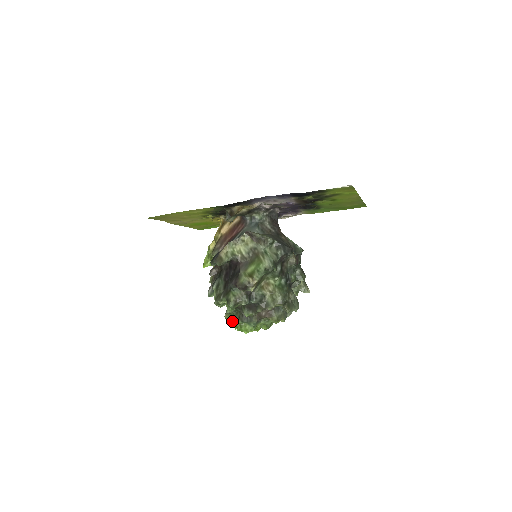
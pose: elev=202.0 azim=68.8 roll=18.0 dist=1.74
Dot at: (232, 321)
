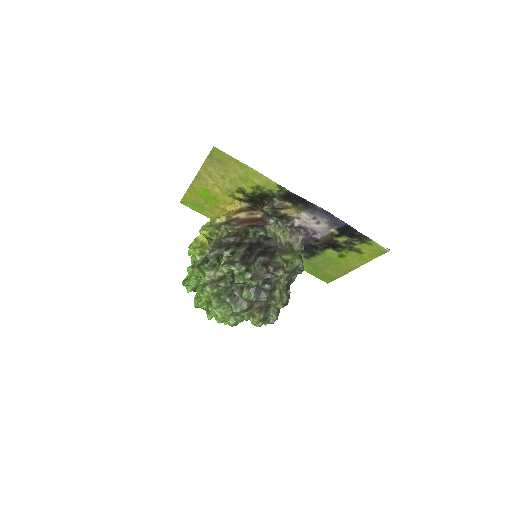
Dot at: (216, 295)
